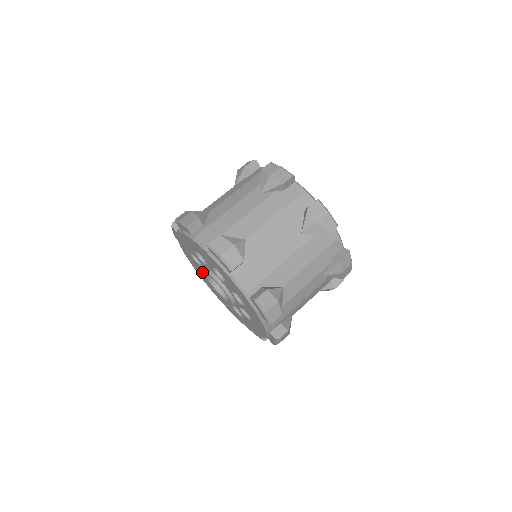
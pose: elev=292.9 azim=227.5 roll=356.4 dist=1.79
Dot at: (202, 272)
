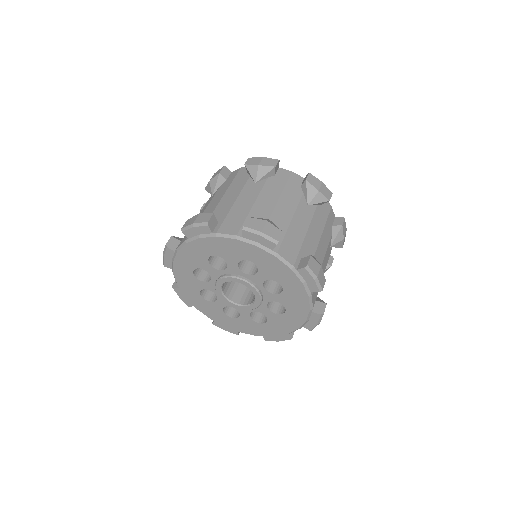
Dot at: (230, 316)
